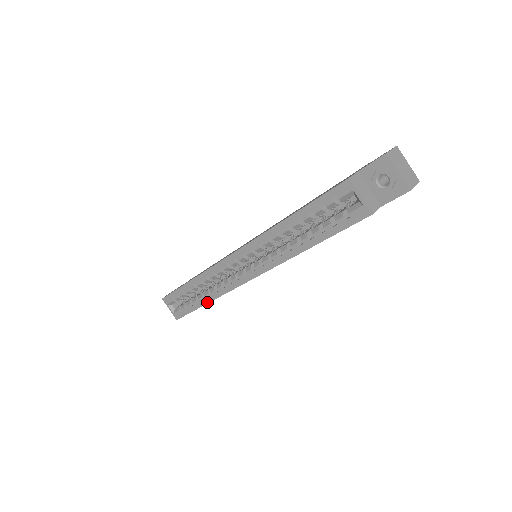
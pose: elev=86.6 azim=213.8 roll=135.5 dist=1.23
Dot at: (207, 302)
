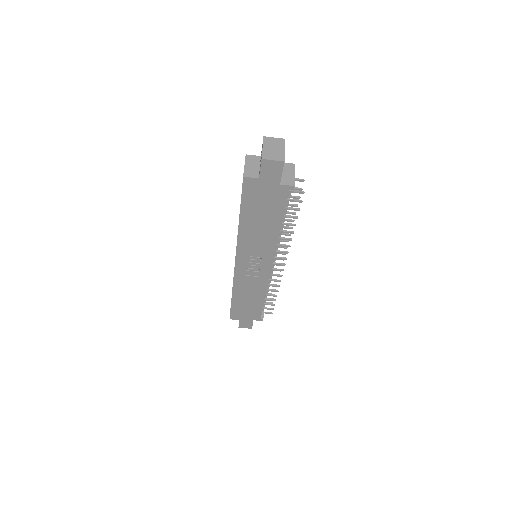
Dot at: (232, 294)
